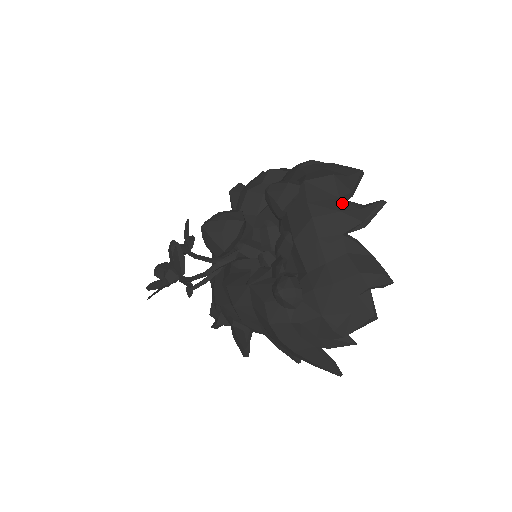
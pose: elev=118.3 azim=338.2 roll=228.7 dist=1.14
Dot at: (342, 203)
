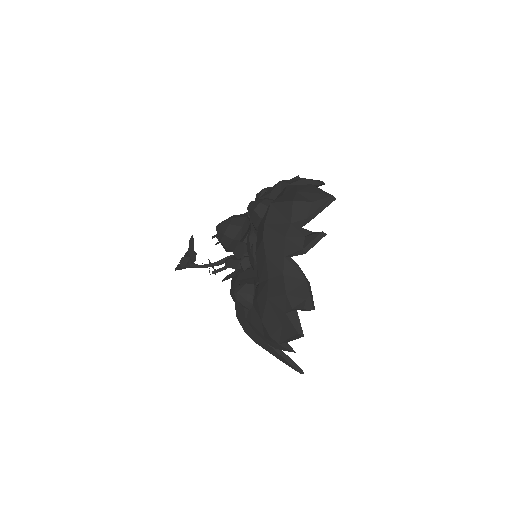
Dot at: (291, 229)
